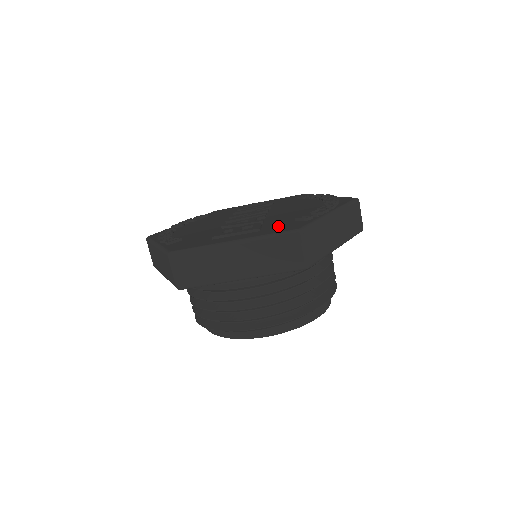
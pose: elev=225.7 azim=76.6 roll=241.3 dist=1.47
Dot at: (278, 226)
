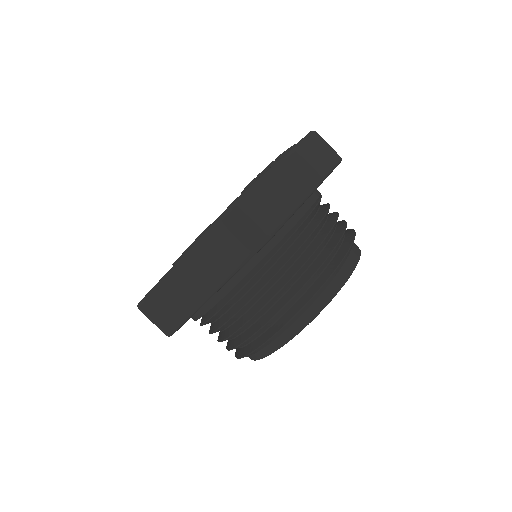
Dot at: occluded
